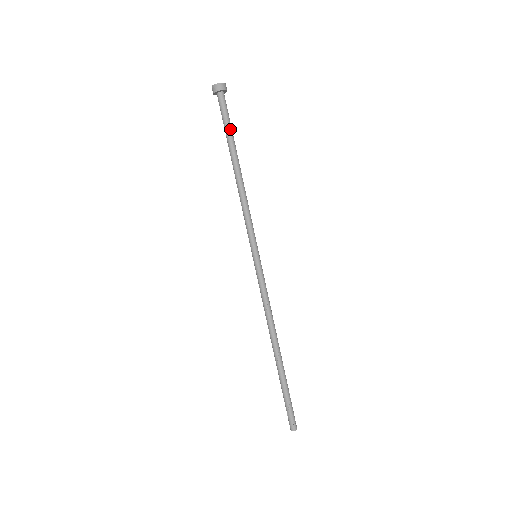
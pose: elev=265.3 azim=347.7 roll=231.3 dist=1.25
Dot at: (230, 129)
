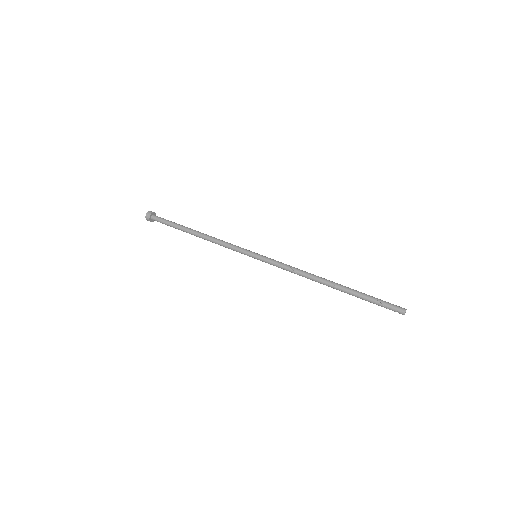
Dot at: (173, 224)
